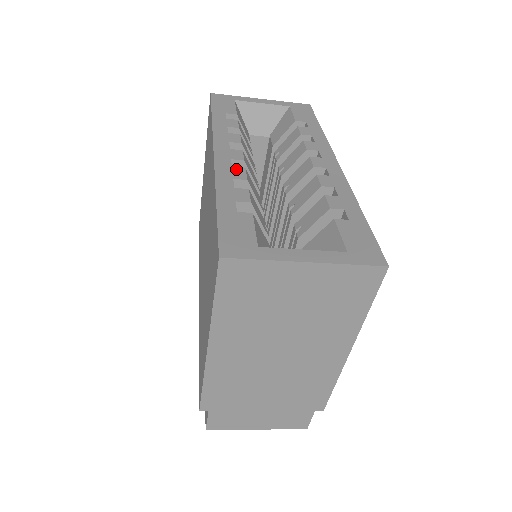
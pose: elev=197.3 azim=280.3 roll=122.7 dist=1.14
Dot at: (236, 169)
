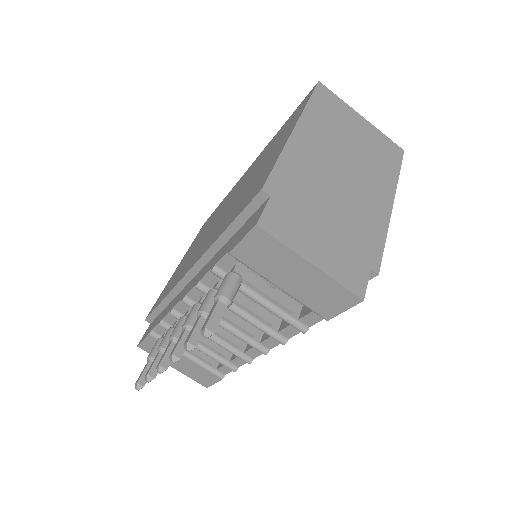
Dot at: occluded
